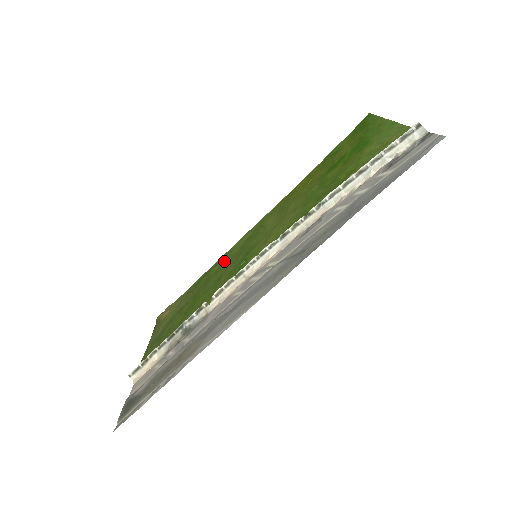
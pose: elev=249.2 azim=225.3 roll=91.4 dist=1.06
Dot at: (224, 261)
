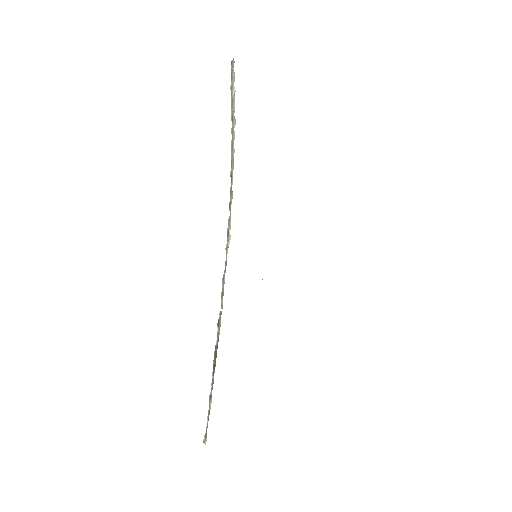
Dot at: occluded
